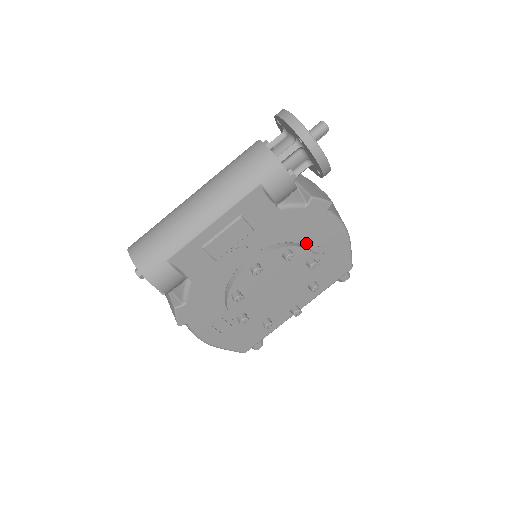
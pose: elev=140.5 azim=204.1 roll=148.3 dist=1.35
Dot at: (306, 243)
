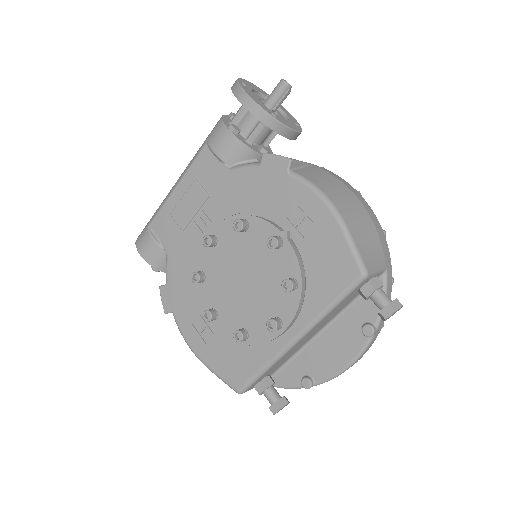
Dot at: (273, 218)
